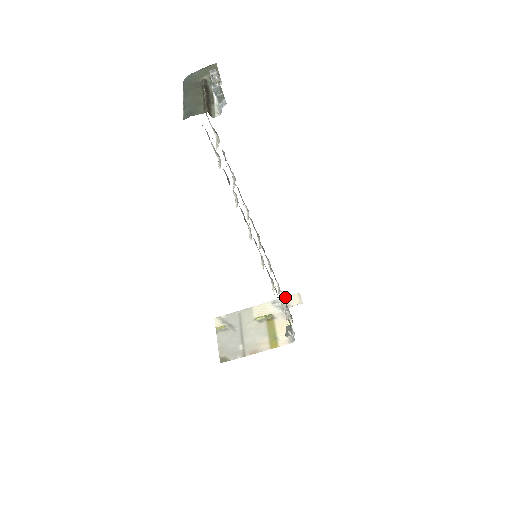
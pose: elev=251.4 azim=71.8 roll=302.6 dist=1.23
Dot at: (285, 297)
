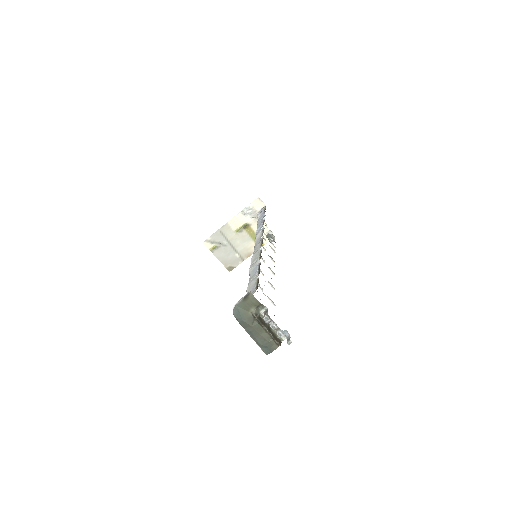
Dot at: (249, 205)
